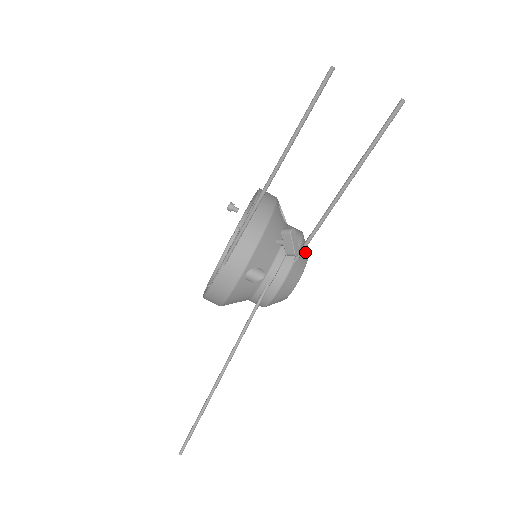
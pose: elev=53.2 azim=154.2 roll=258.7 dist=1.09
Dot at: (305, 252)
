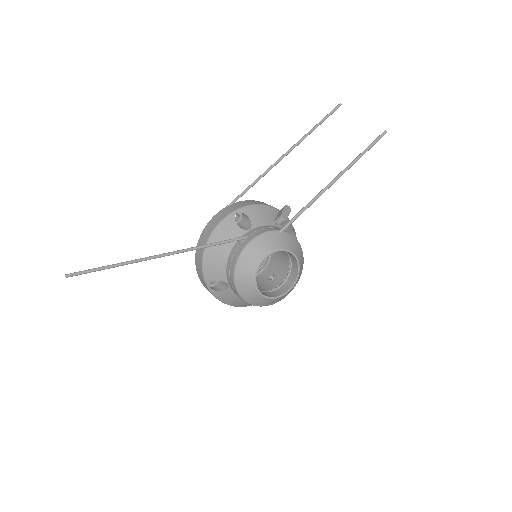
Dot at: (295, 247)
